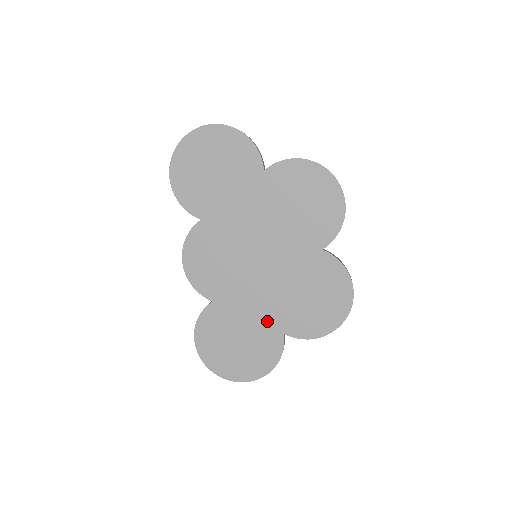
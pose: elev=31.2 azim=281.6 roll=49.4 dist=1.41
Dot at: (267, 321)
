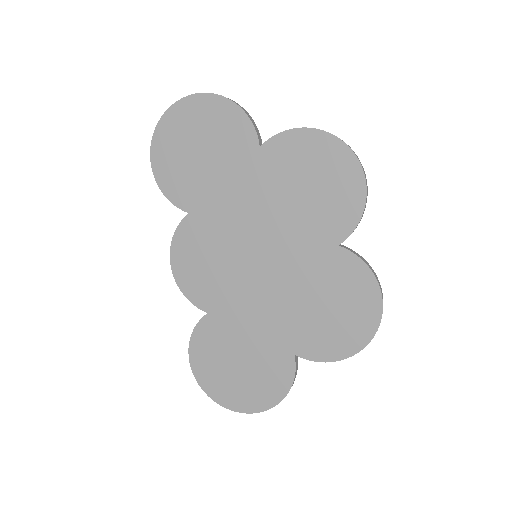
Dot at: (273, 338)
